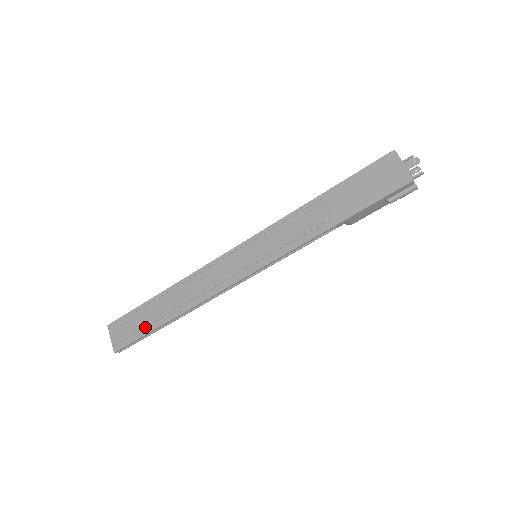
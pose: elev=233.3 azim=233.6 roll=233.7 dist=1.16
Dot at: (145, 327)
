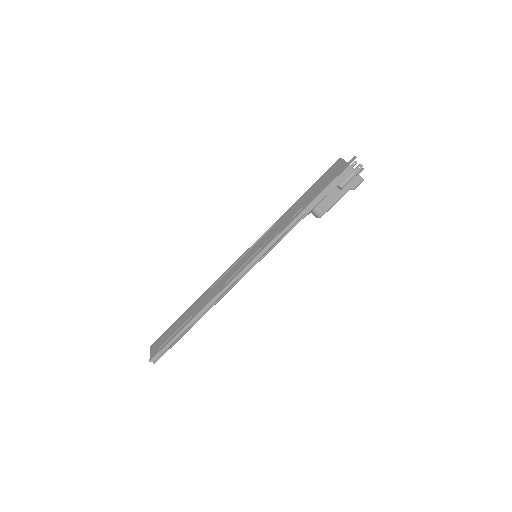
Dot at: (175, 333)
